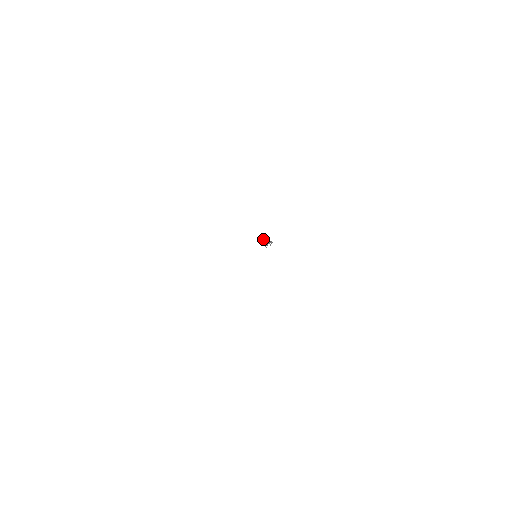
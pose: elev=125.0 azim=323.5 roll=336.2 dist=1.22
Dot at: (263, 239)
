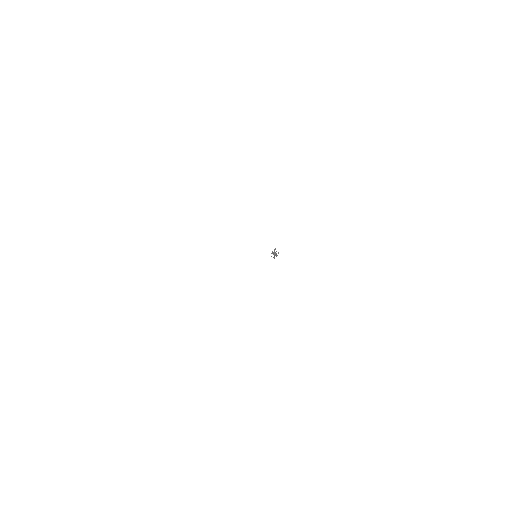
Dot at: (274, 250)
